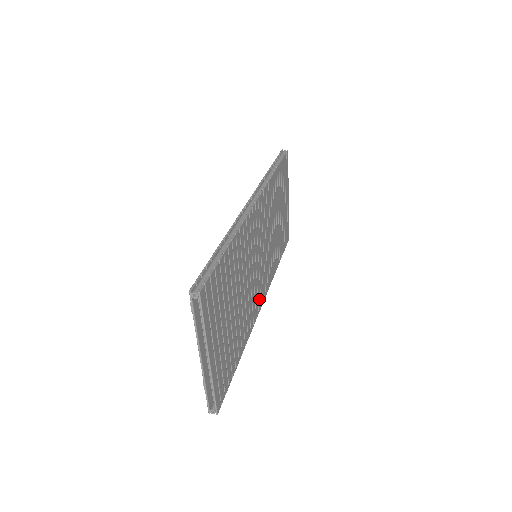
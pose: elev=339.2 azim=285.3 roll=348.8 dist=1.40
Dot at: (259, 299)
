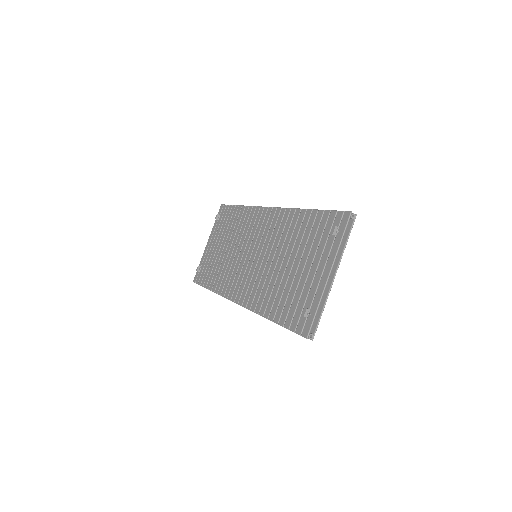
Dot at: occluded
